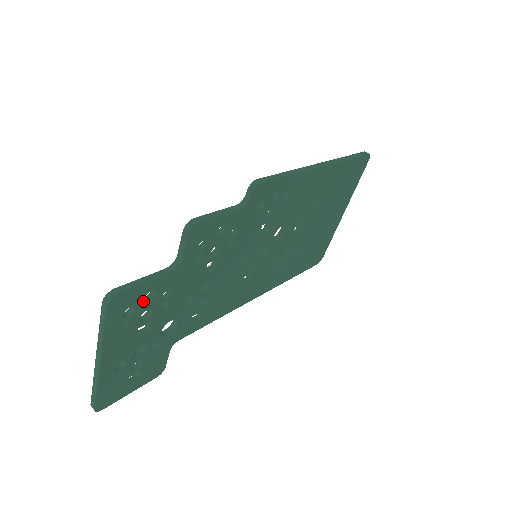
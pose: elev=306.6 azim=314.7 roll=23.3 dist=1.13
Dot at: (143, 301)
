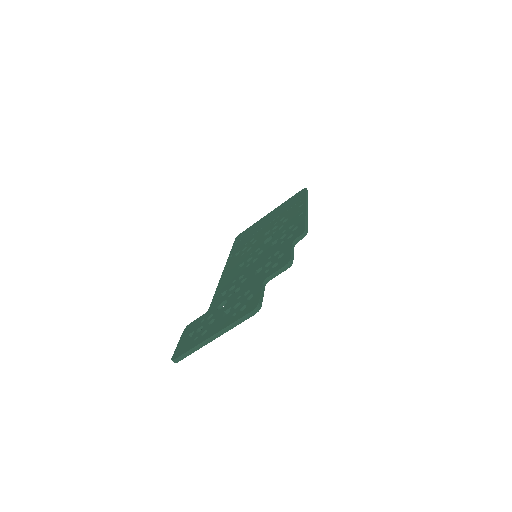
Dot at: occluded
